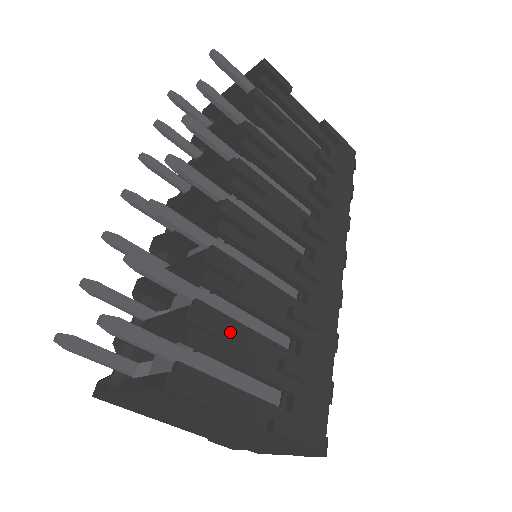
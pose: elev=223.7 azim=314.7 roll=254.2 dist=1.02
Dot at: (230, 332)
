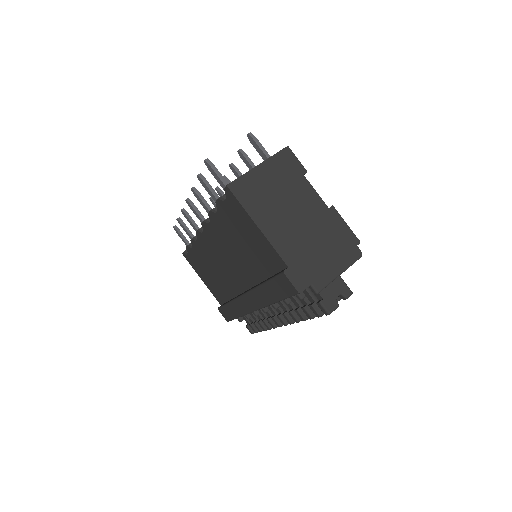
Dot at: occluded
